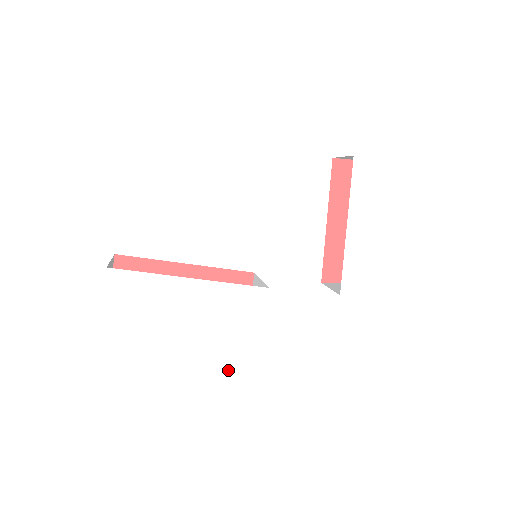
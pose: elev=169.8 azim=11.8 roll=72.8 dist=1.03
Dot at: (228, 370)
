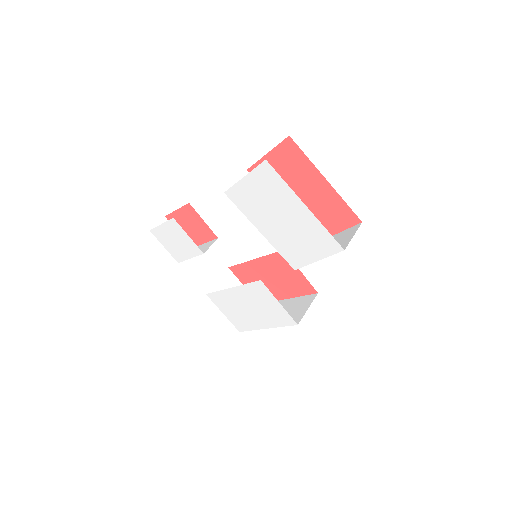
Dot at: (284, 324)
